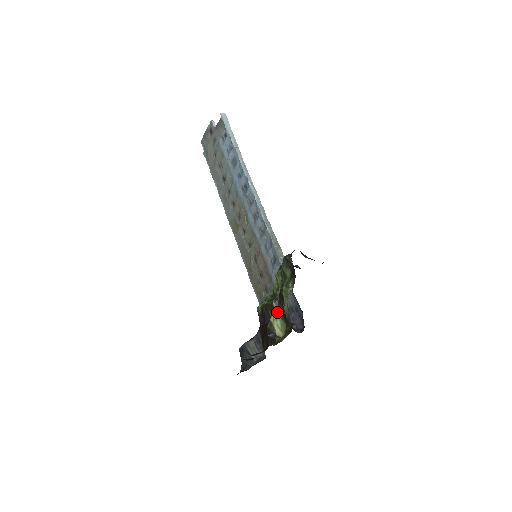
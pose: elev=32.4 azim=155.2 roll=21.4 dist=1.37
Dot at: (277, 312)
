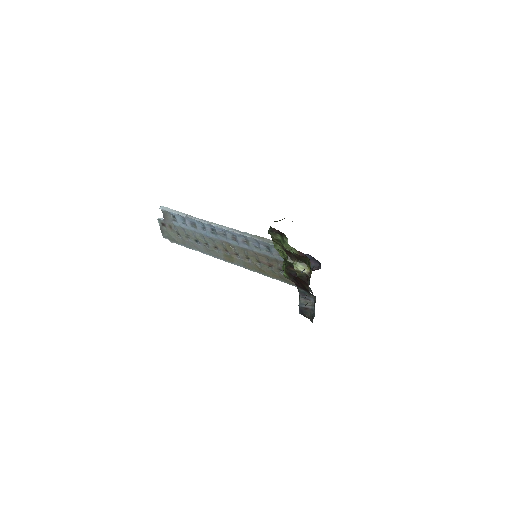
Dot at: (294, 262)
